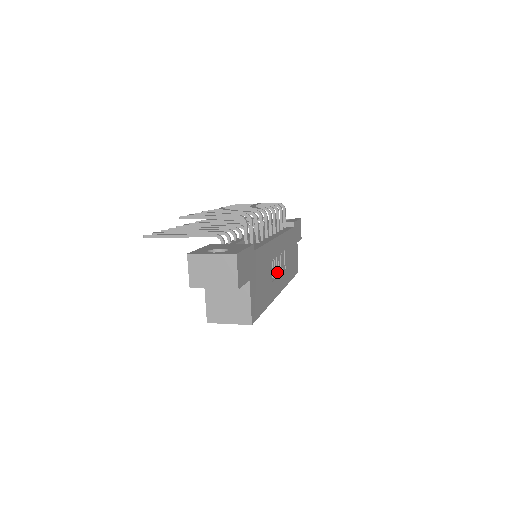
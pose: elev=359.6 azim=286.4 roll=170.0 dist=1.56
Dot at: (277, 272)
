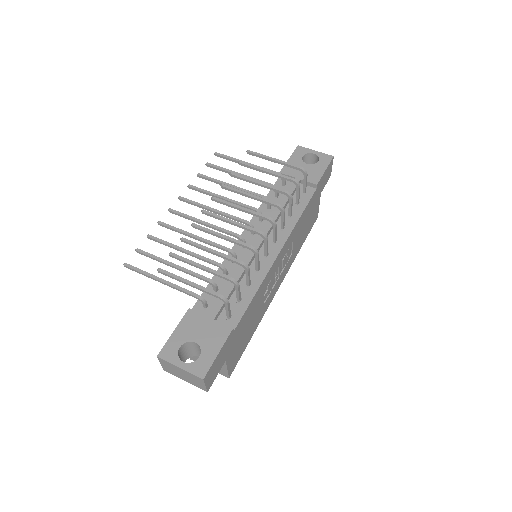
Dot at: (276, 280)
